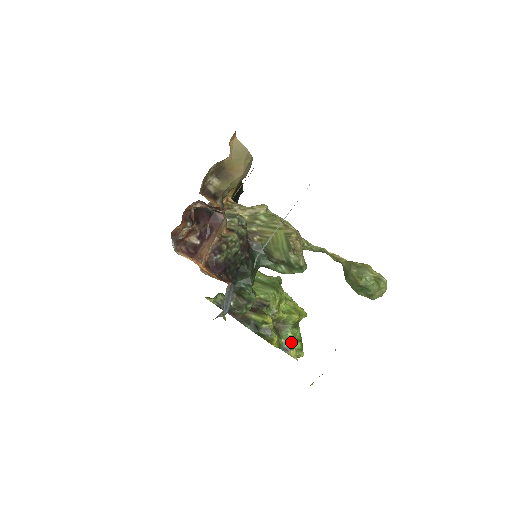
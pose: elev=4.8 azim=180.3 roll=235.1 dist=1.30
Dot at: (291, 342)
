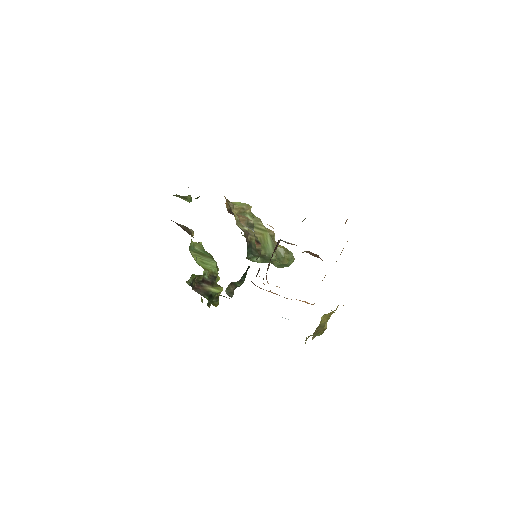
Dot at: occluded
